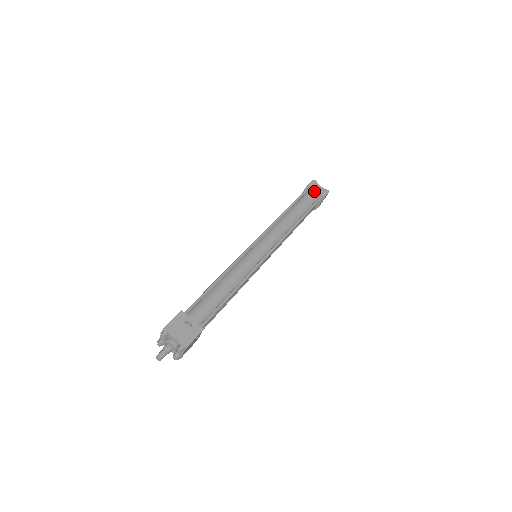
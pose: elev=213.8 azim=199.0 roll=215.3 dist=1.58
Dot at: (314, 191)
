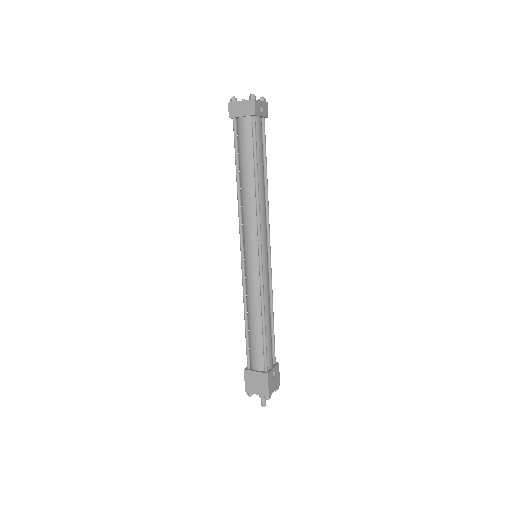
Dot at: (259, 116)
